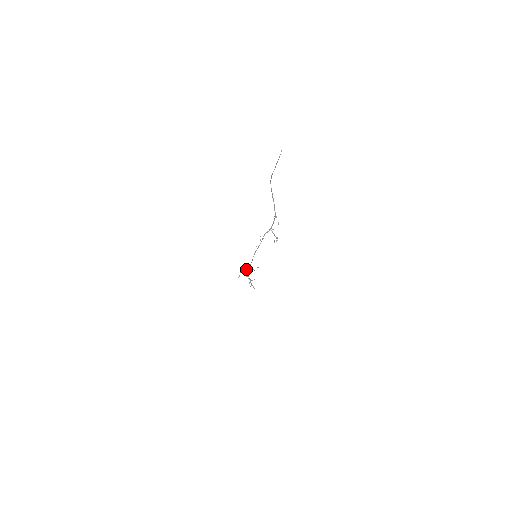
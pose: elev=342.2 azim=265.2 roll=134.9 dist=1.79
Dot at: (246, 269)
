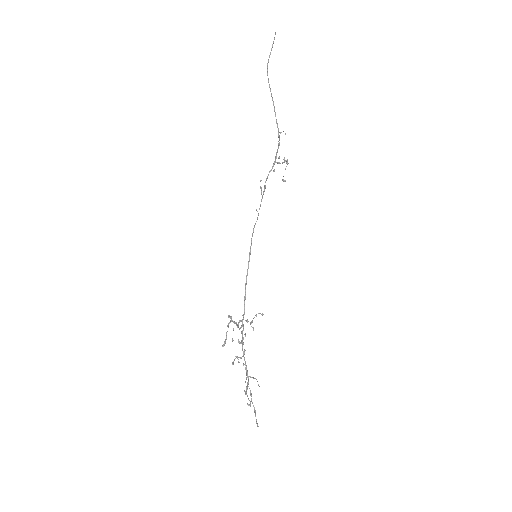
Dot at: occluded
